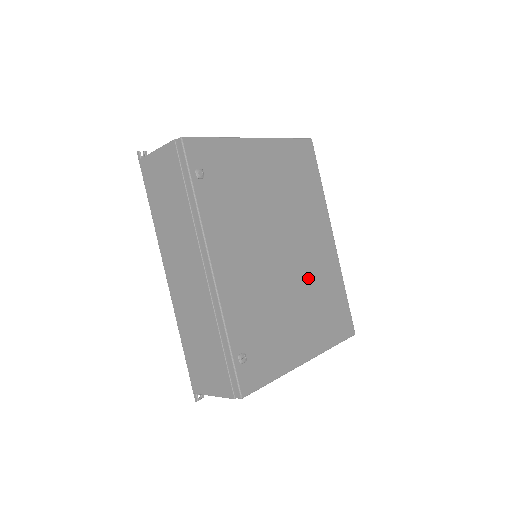
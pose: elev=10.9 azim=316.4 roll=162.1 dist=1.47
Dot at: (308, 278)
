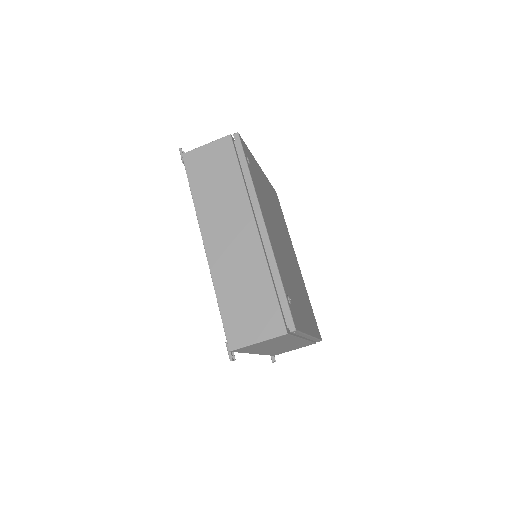
Dot at: (297, 277)
